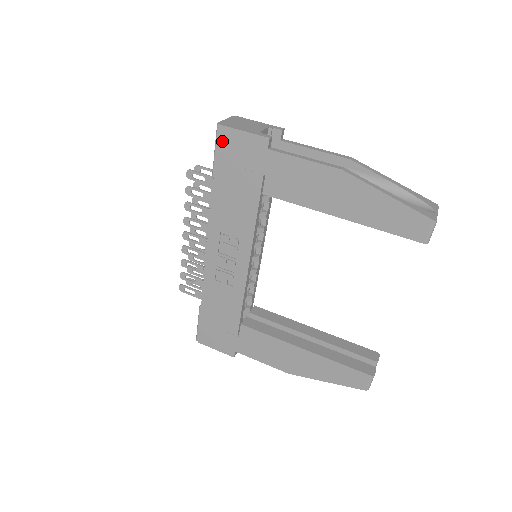
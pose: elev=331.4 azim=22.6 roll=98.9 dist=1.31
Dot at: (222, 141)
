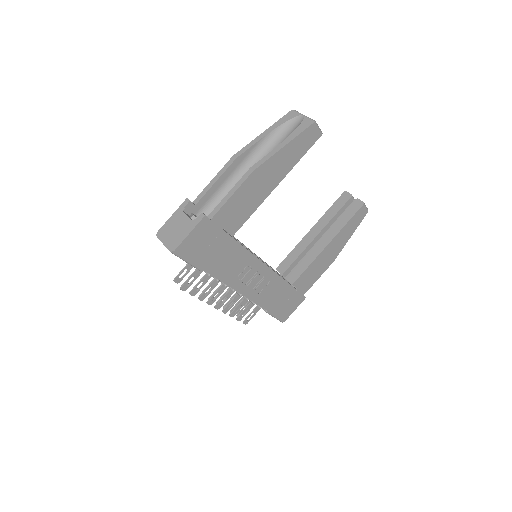
Dot at: (185, 253)
